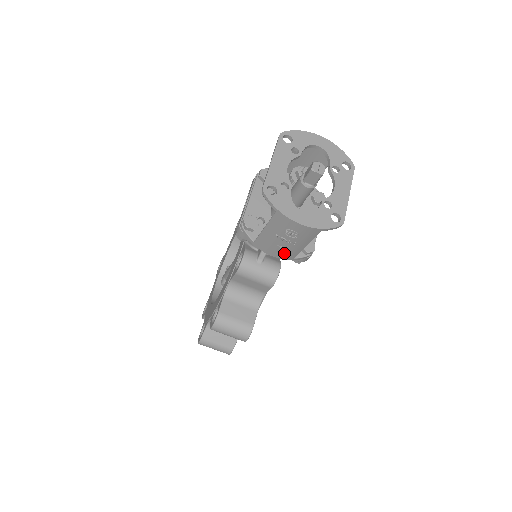
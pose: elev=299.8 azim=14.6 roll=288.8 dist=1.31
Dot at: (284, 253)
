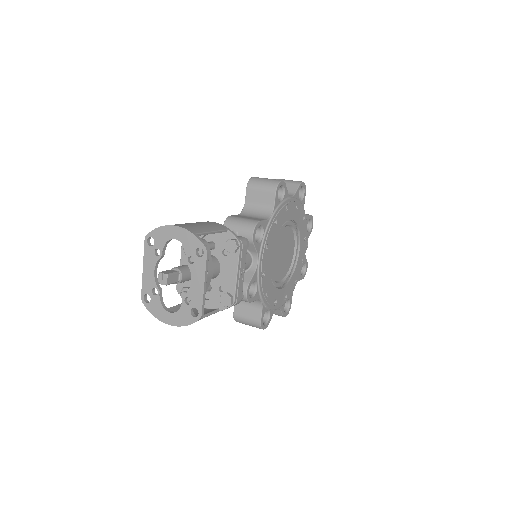
Dot at: occluded
